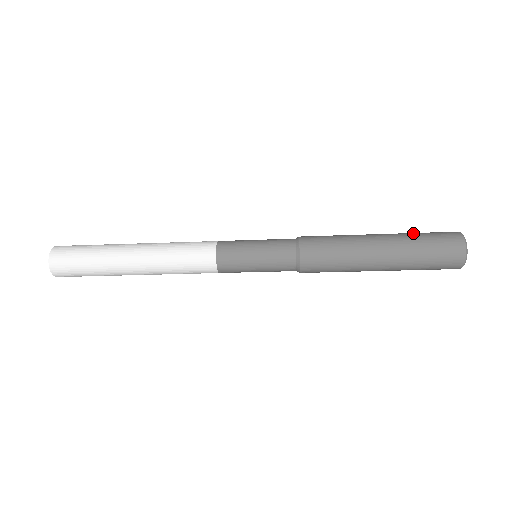
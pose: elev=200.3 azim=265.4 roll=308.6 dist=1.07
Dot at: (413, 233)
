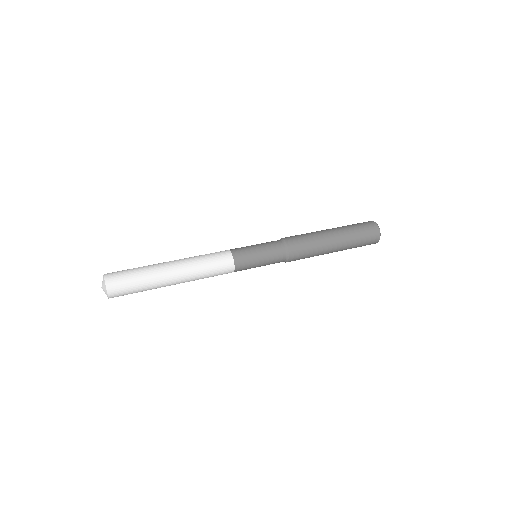
Dot at: (353, 230)
